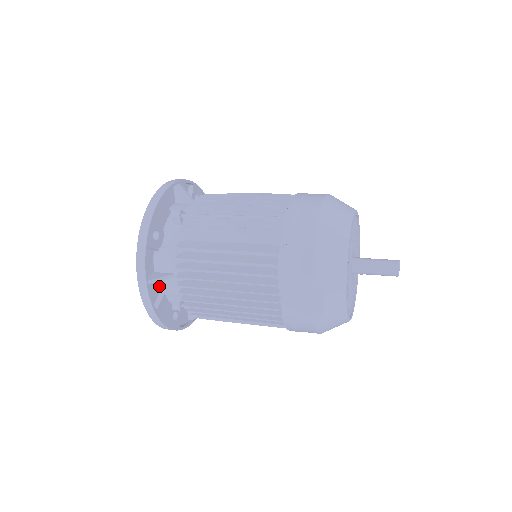
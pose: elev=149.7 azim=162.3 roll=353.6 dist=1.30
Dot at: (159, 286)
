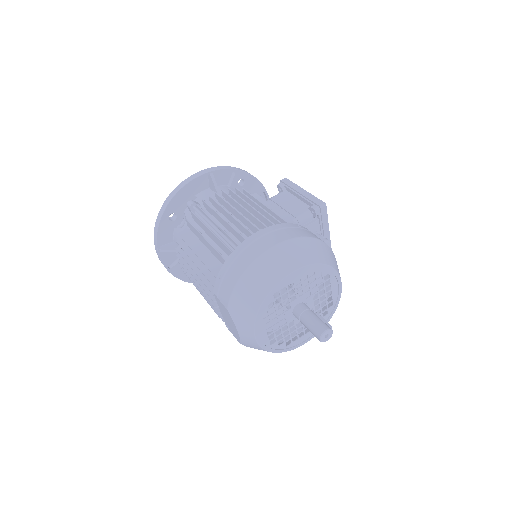
Dot at: occluded
